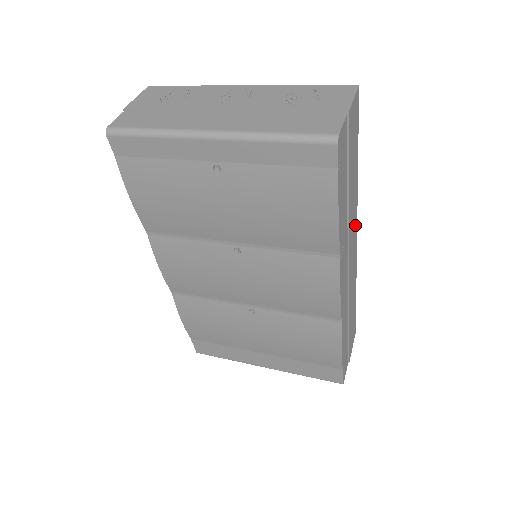
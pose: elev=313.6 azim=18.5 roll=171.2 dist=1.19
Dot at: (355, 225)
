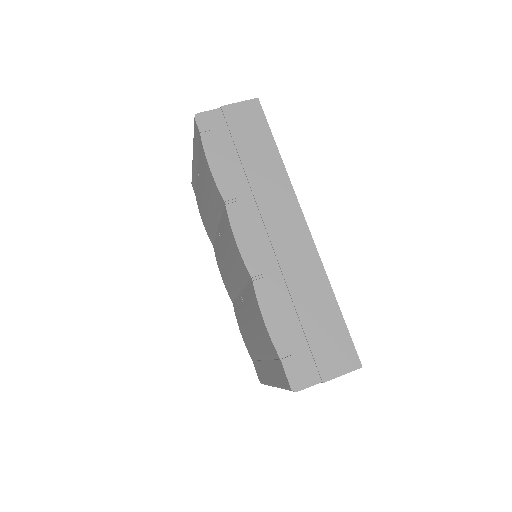
Dot at: (290, 205)
